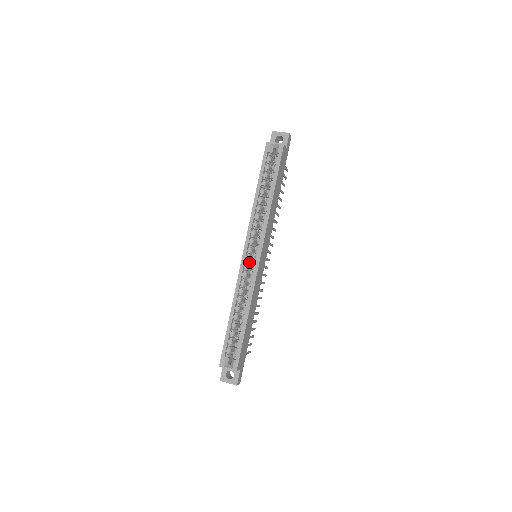
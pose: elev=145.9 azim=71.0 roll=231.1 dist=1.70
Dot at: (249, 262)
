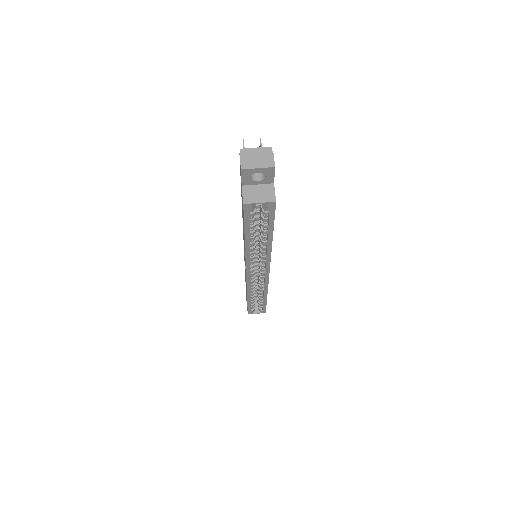
Dot at: occluded
